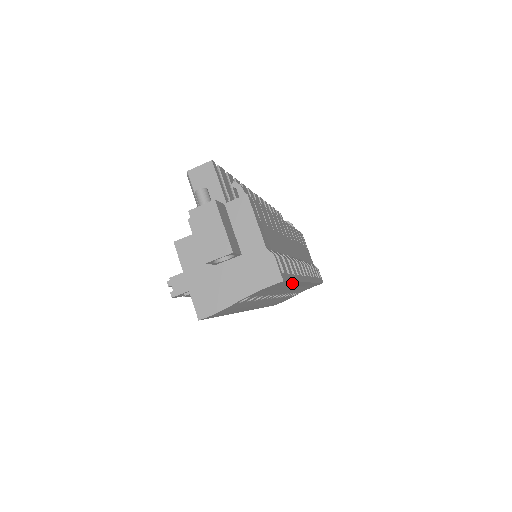
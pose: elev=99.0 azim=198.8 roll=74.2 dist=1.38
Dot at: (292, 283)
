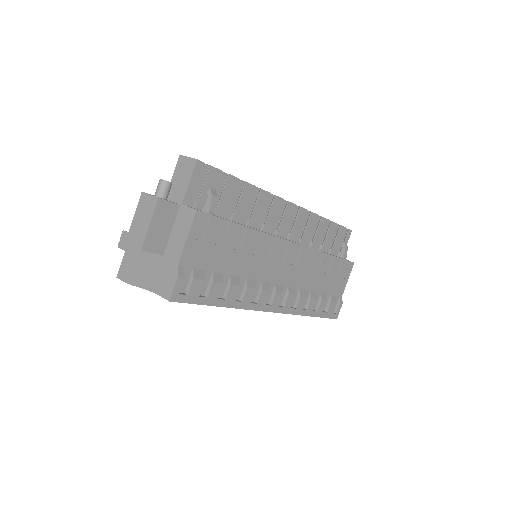
Dot at: (219, 305)
